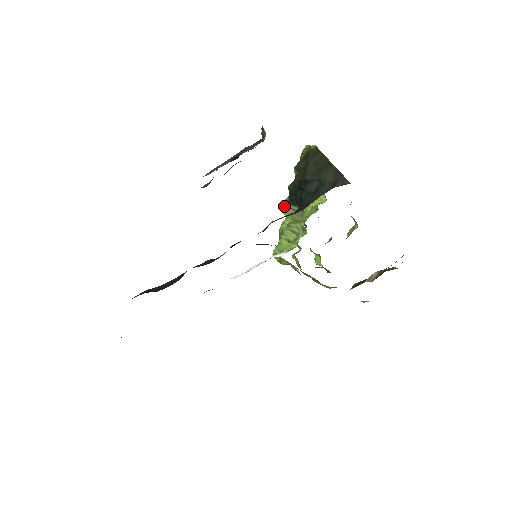
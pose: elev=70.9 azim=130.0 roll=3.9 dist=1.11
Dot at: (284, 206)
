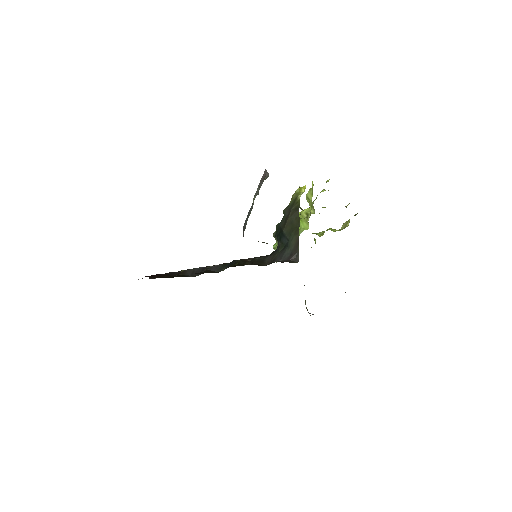
Dot at: (273, 235)
